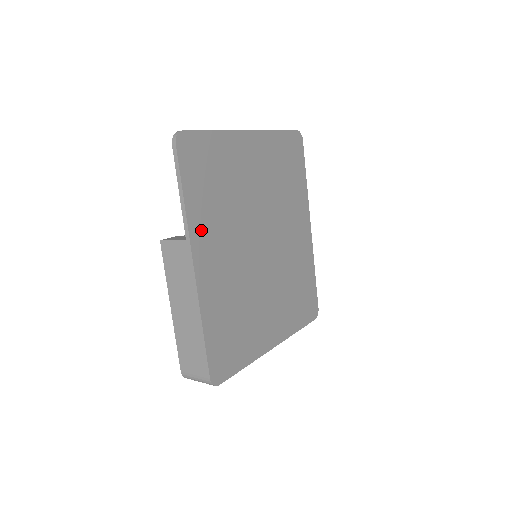
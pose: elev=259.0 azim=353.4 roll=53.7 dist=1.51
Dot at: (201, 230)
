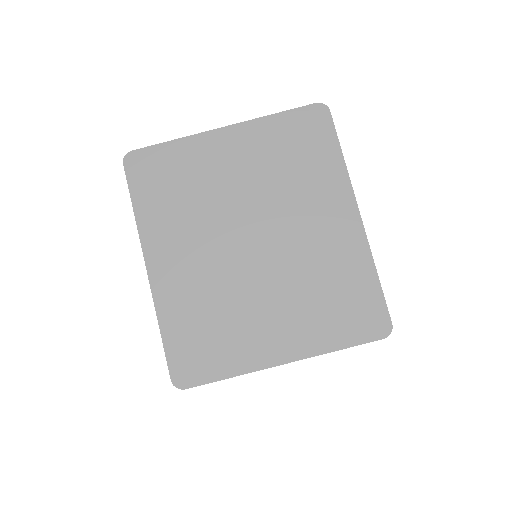
Dot at: (155, 234)
